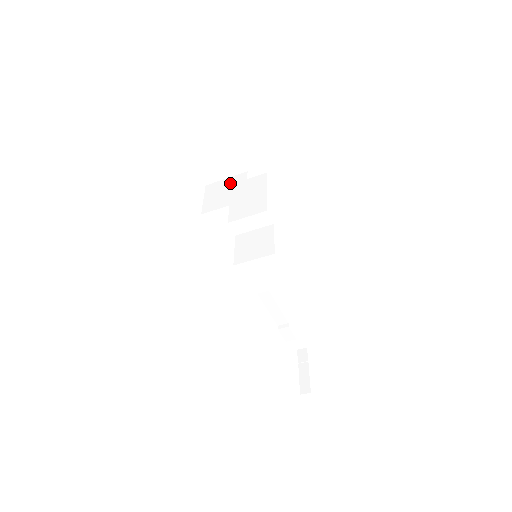
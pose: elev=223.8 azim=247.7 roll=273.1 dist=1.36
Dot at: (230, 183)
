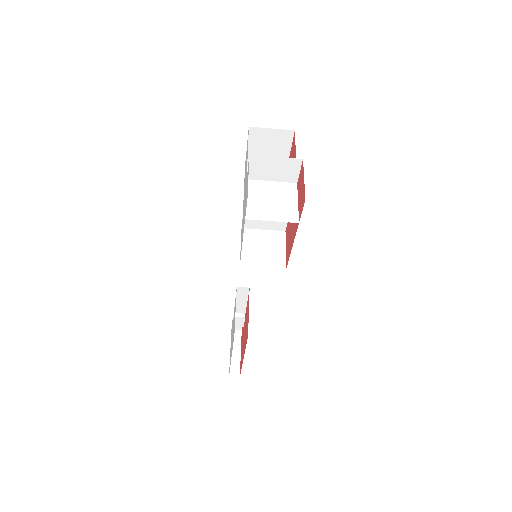
Dot at: (278, 190)
